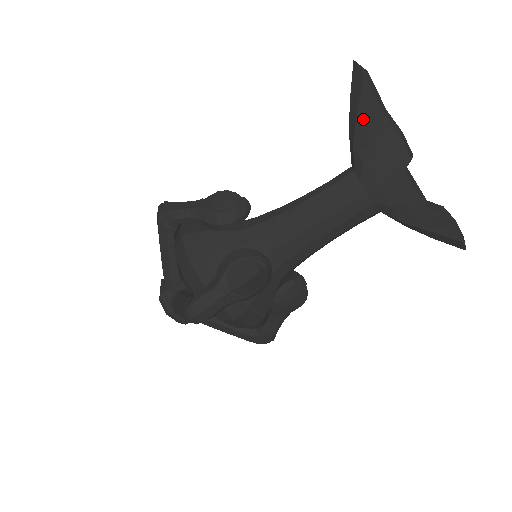
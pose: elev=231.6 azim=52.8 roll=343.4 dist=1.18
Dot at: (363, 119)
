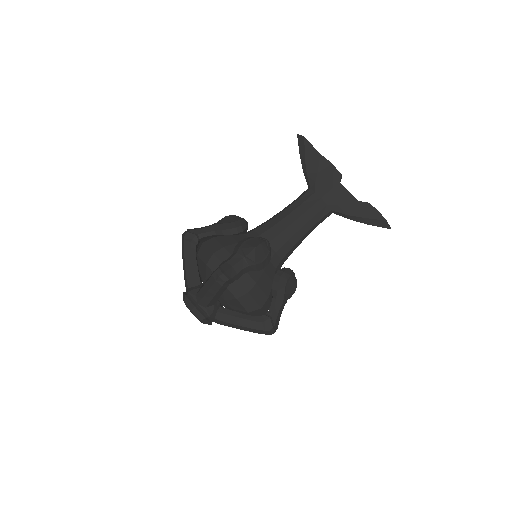
Dot at: (309, 159)
